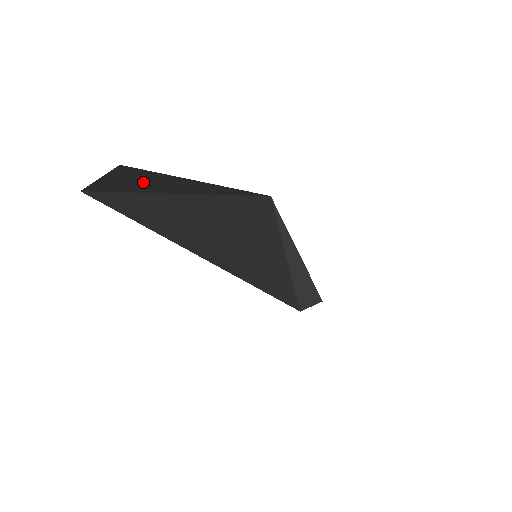
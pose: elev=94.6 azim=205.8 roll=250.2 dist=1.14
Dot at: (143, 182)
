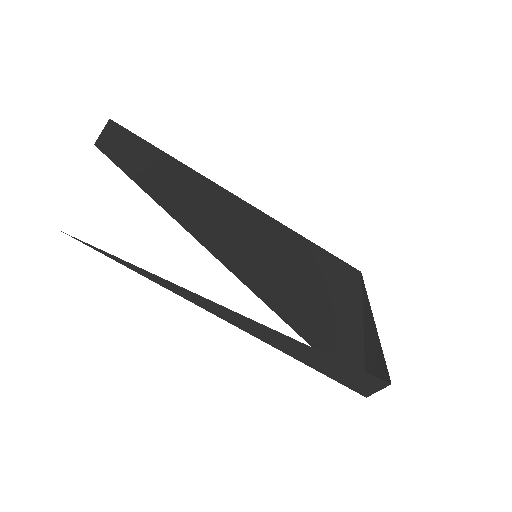
Dot at: (147, 156)
